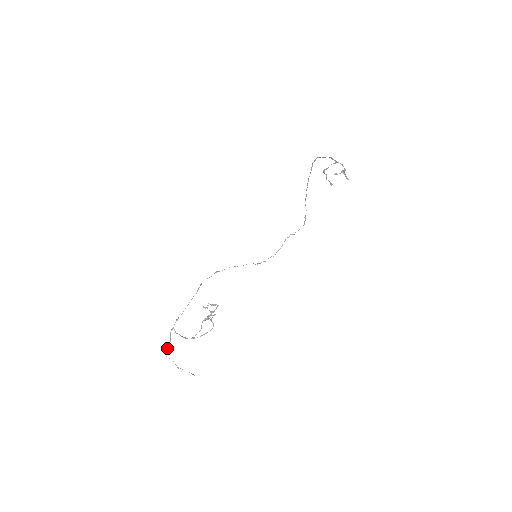
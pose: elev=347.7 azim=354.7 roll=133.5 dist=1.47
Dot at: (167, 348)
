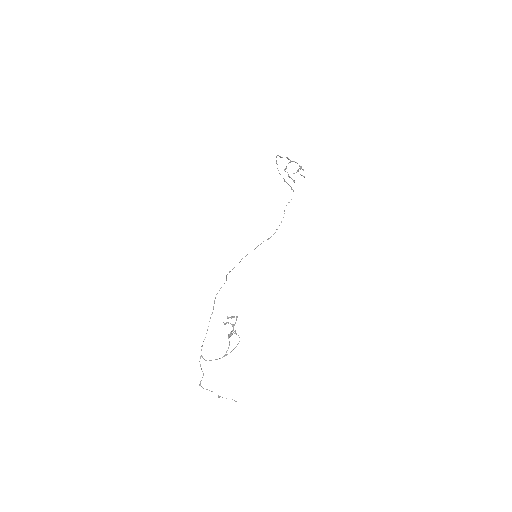
Dot at: occluded
